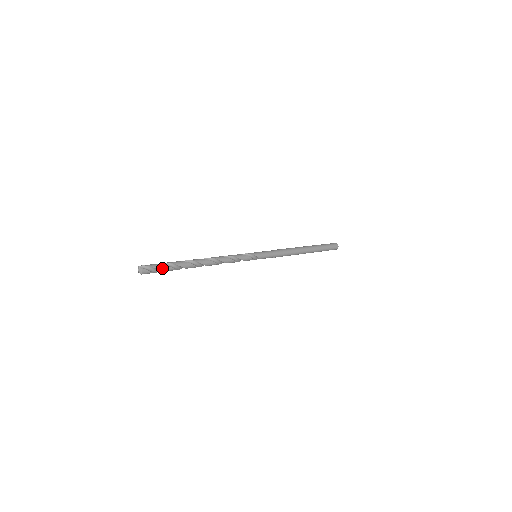
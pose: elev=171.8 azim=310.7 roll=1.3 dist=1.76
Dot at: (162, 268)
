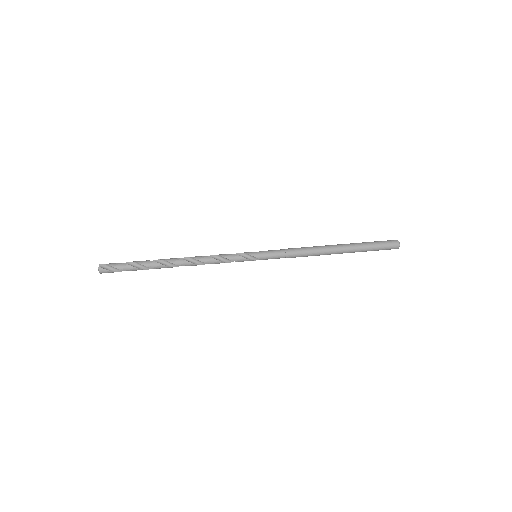
Dot at: (123, 267)
